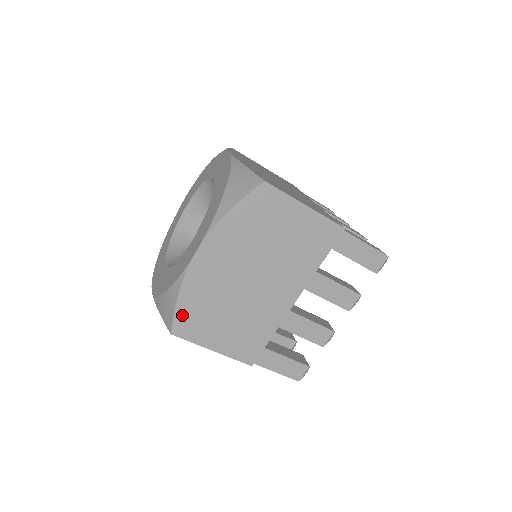
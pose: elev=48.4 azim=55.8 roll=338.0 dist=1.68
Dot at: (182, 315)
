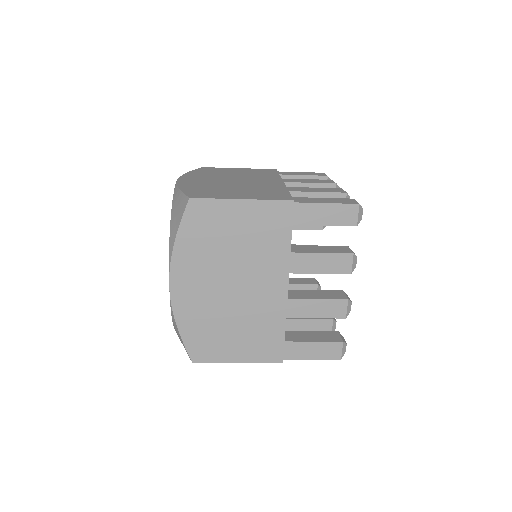
Dot at: occluded
